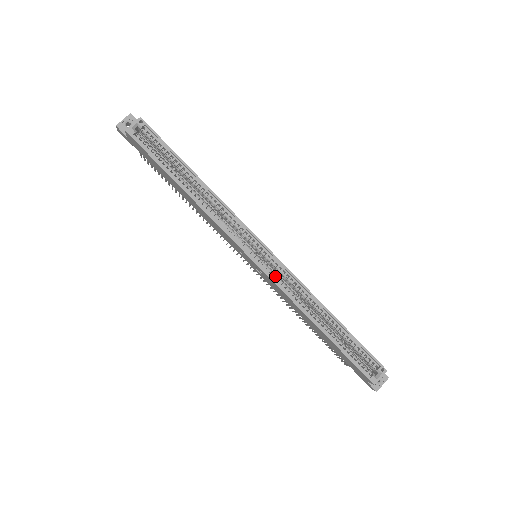
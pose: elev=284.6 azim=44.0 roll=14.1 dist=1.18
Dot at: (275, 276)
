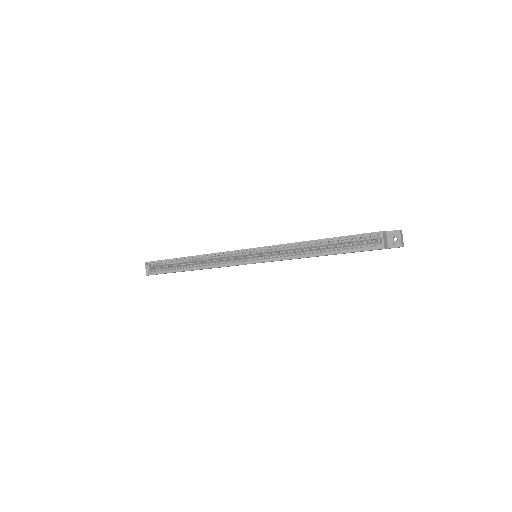
Dot at: (266, 258)
